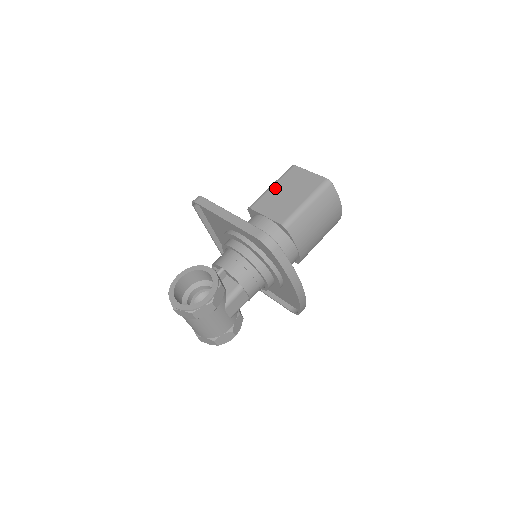
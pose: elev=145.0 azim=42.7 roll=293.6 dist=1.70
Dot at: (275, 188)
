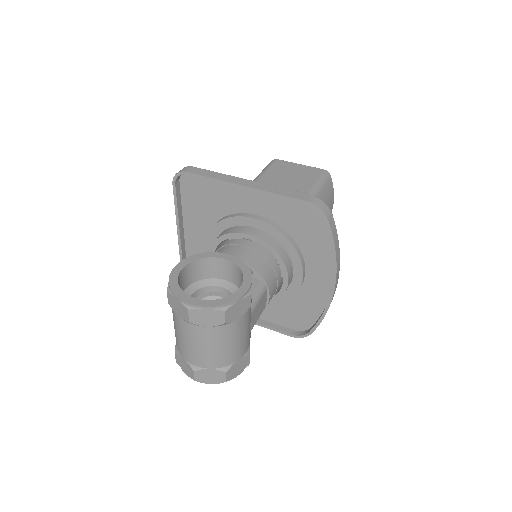
Dot at: (266, 177)
